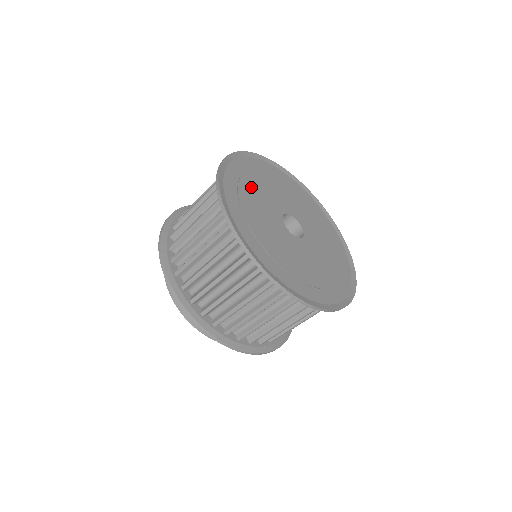
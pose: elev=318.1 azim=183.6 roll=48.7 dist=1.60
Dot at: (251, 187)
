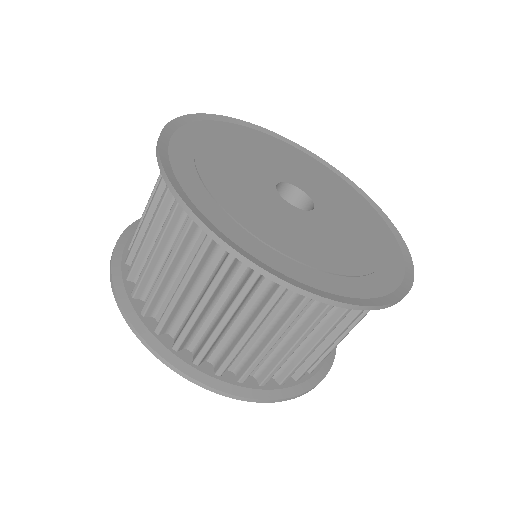
Dot at: (277, 152)
